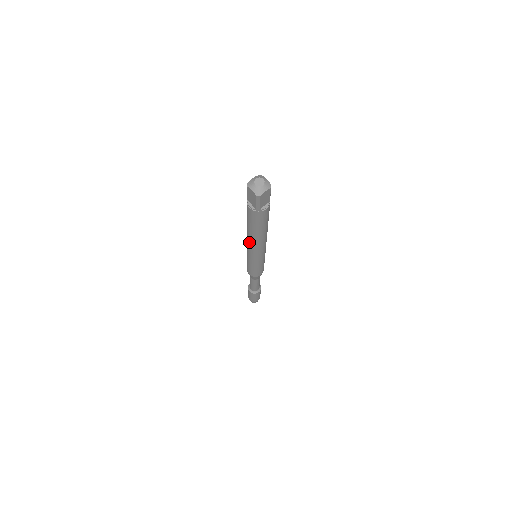
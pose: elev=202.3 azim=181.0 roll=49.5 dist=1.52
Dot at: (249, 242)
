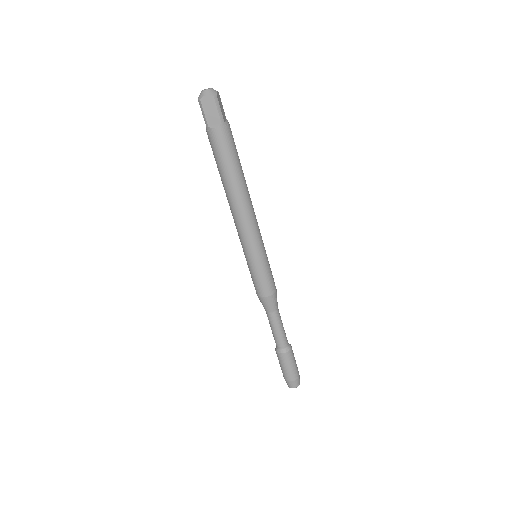
Dot at: (230, 208)
